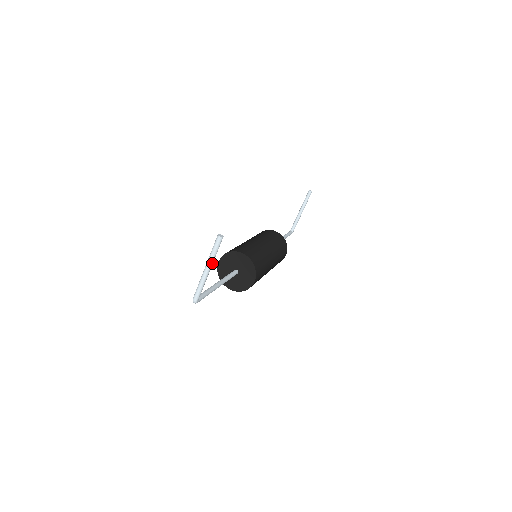
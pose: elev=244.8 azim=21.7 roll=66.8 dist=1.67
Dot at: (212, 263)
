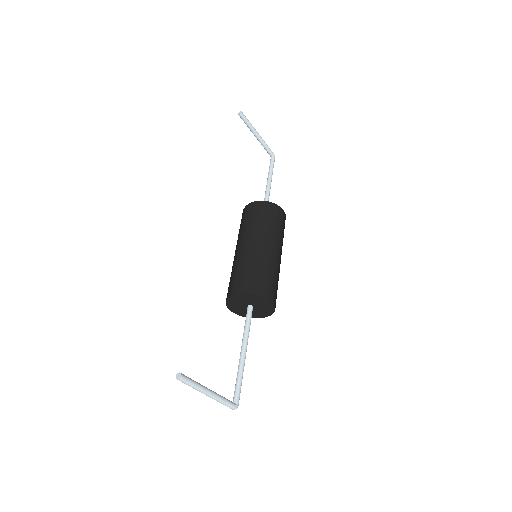
Dot at: (204, 389)
